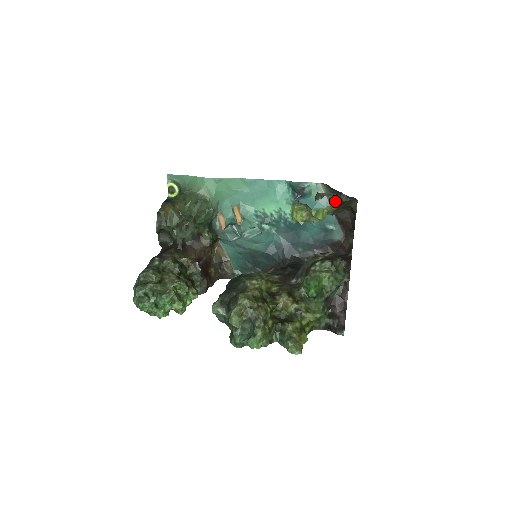
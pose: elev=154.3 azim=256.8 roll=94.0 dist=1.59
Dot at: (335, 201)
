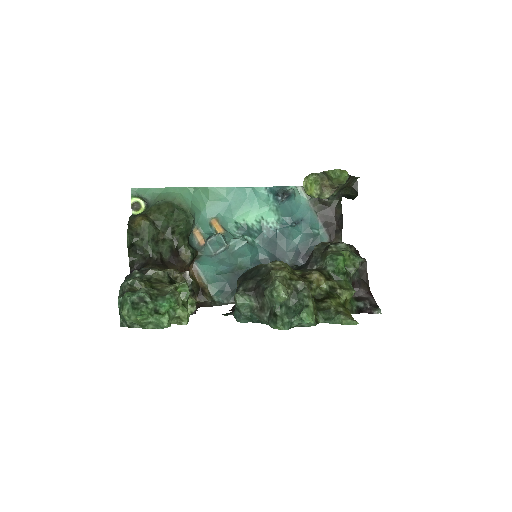
Dot at: (318, 203)
